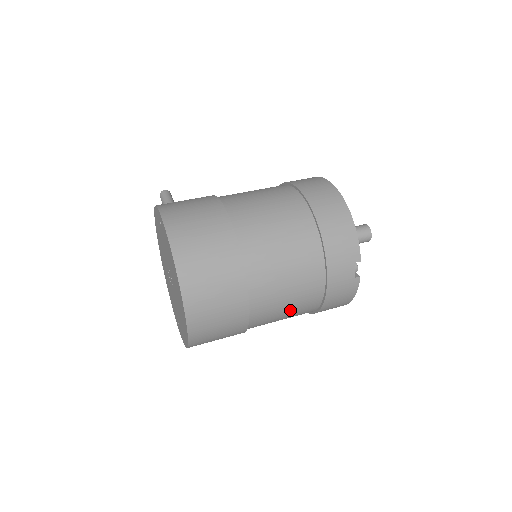
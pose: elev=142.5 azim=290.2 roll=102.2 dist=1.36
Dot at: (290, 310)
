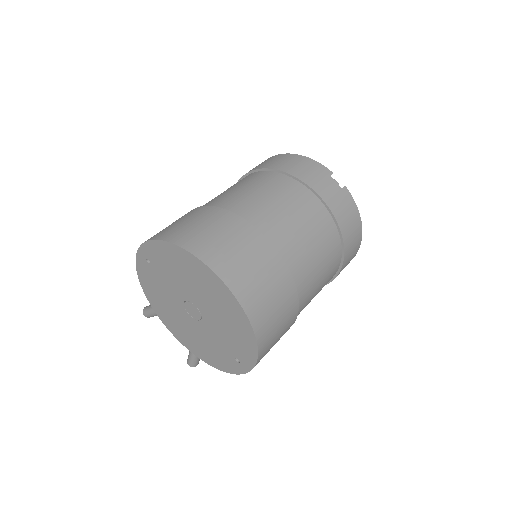
Dot at: (317, 248)
